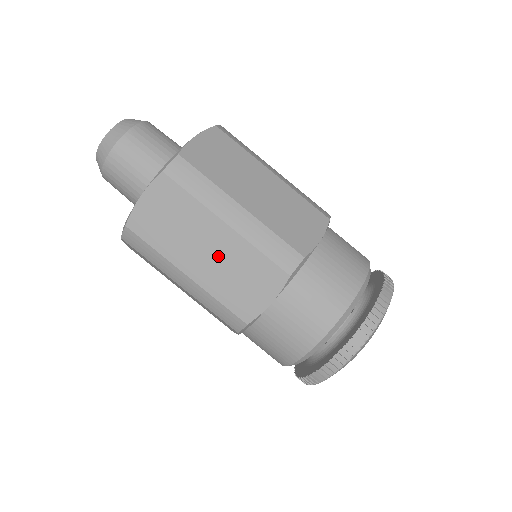
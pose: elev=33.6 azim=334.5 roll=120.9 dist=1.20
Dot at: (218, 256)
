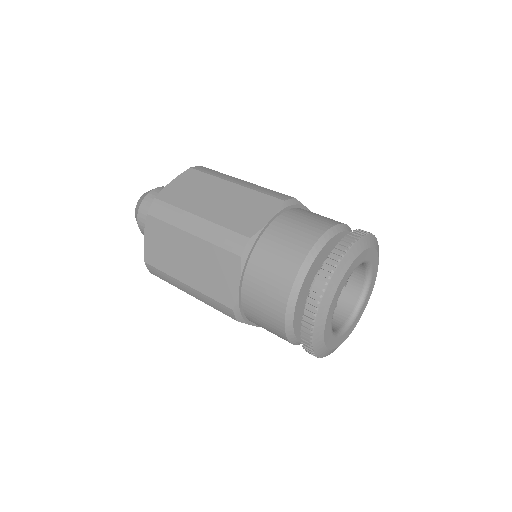
Dot at: (226, 201)
